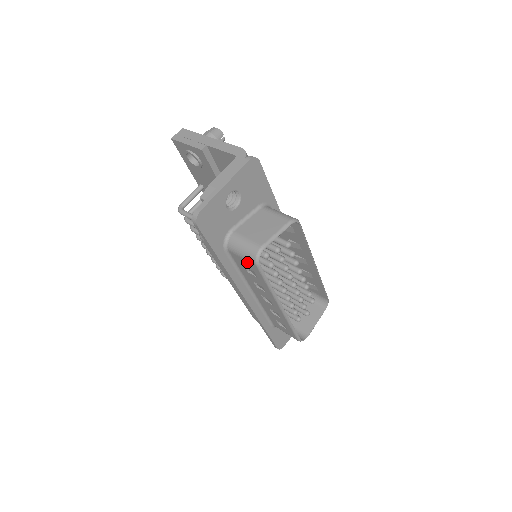
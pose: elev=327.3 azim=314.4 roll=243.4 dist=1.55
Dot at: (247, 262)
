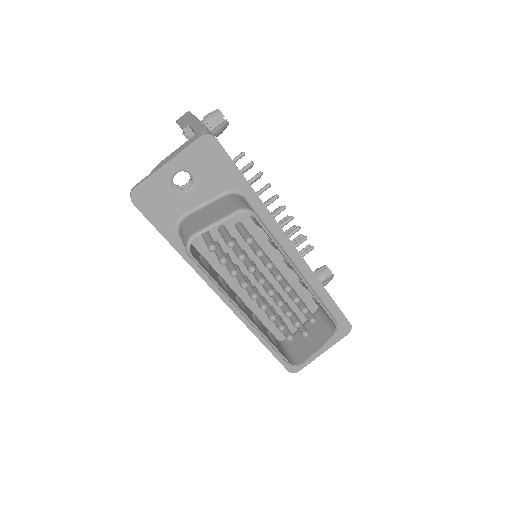
Dot at: occluded
